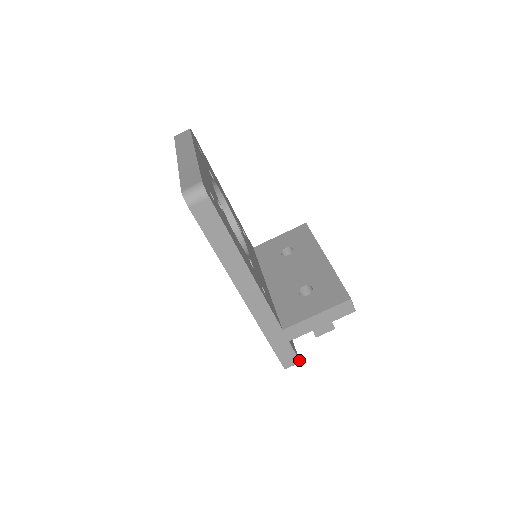
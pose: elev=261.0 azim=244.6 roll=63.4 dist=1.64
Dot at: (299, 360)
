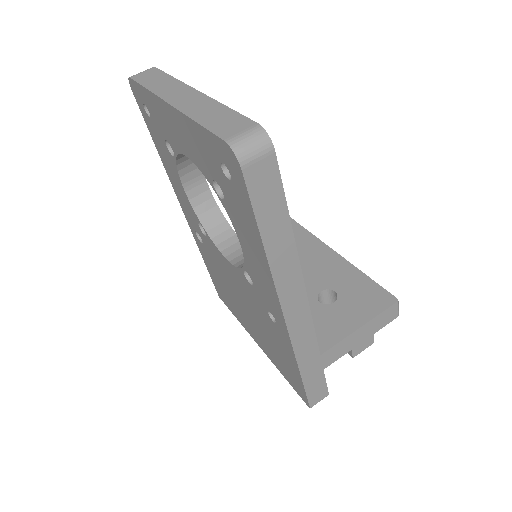
Dot at: (328, 392)
